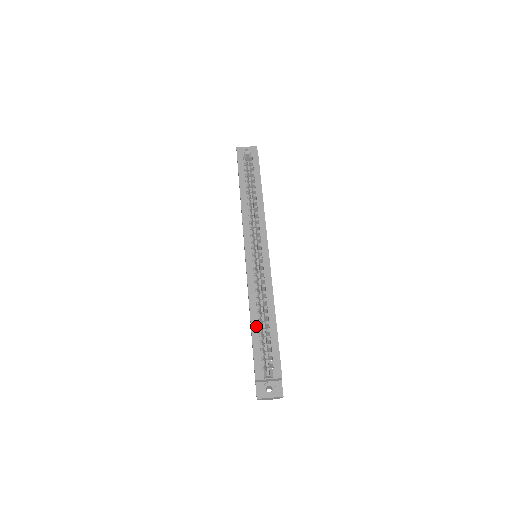
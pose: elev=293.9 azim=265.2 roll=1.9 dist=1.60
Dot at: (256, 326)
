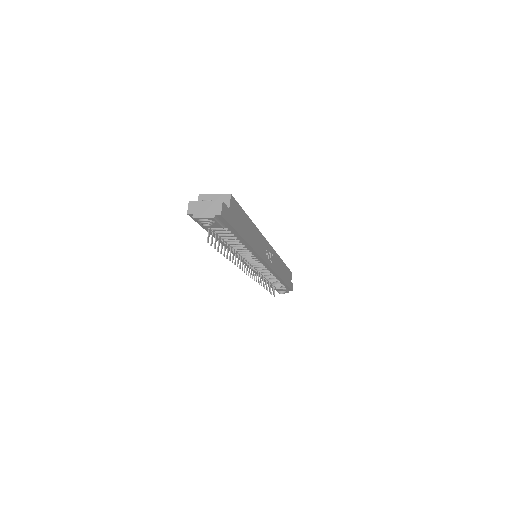
Dot at: occluded
